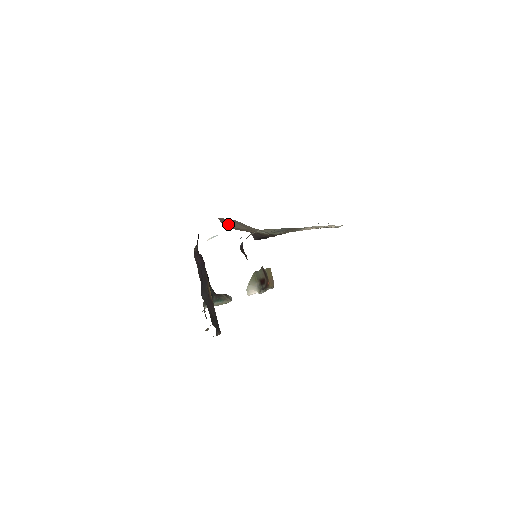
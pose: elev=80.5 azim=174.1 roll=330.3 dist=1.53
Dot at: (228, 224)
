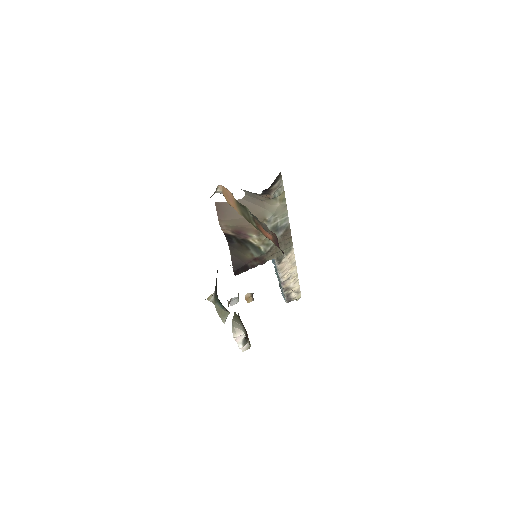
Dot at: (225, 214)
